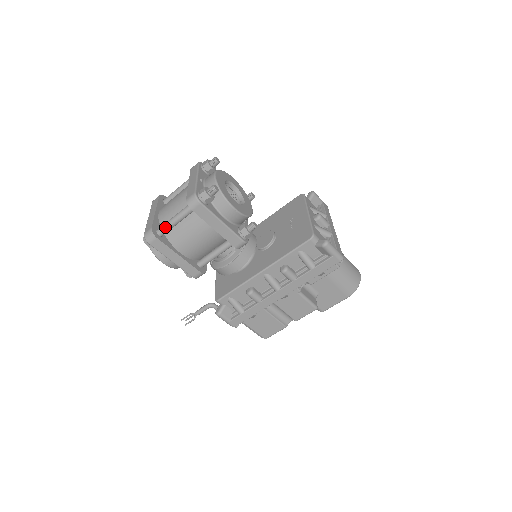
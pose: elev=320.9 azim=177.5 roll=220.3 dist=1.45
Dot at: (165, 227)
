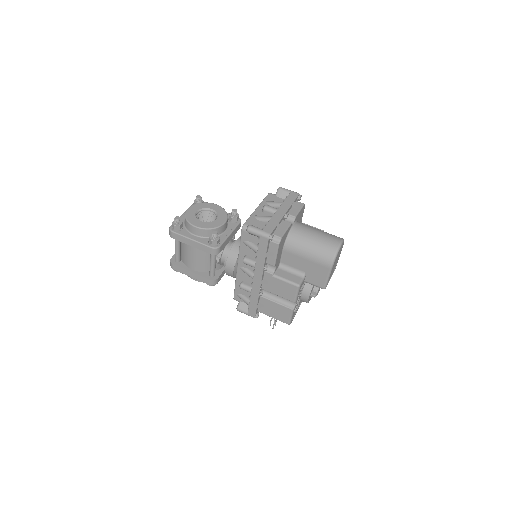
Dot at: (175, 255)
